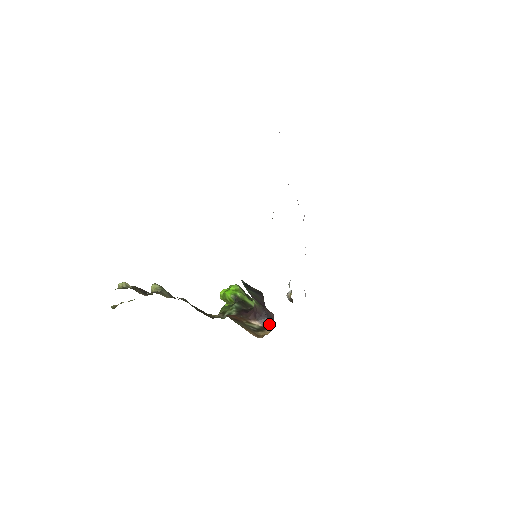
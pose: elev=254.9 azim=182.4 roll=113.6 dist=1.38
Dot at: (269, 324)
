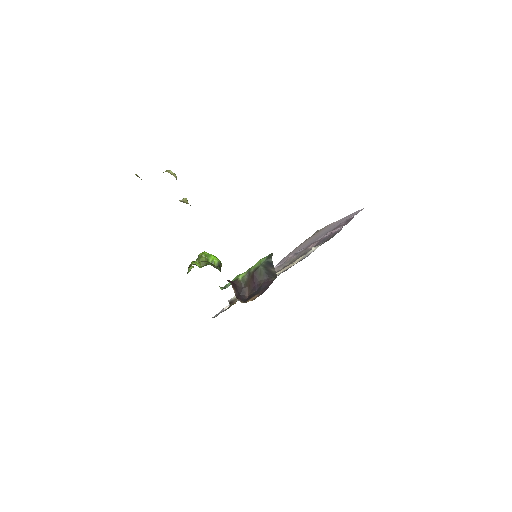
Dot at: (241, 299)
